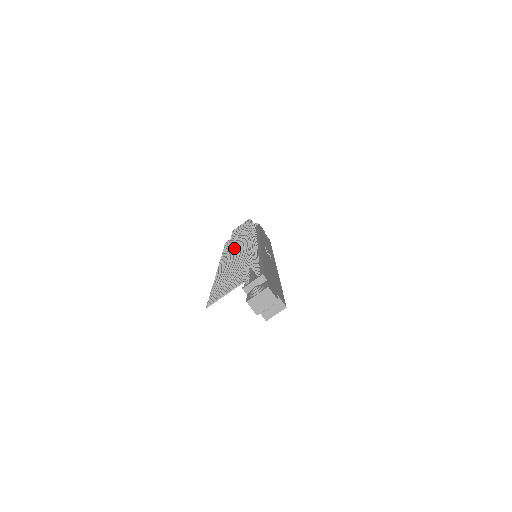
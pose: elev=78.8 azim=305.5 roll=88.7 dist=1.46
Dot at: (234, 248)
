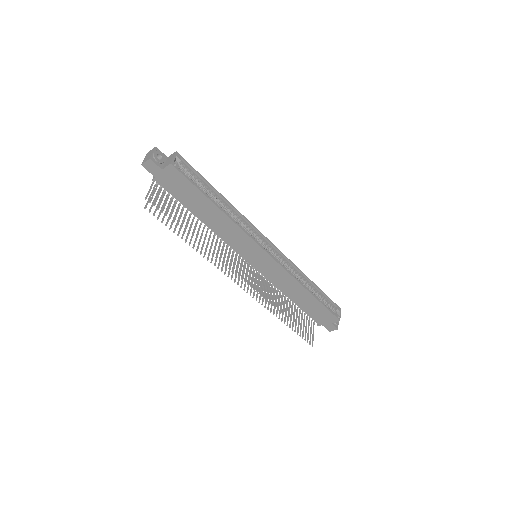
Dot at: occluded
